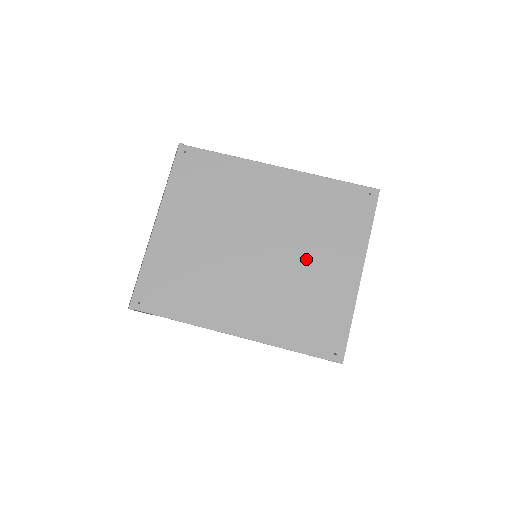
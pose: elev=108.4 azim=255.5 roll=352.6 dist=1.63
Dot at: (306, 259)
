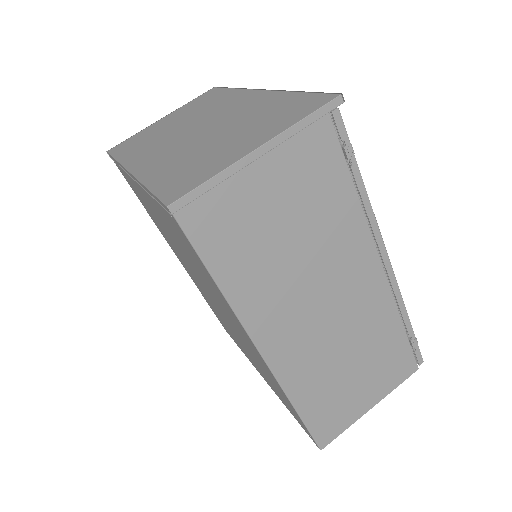
Dot at: (237, 337)
